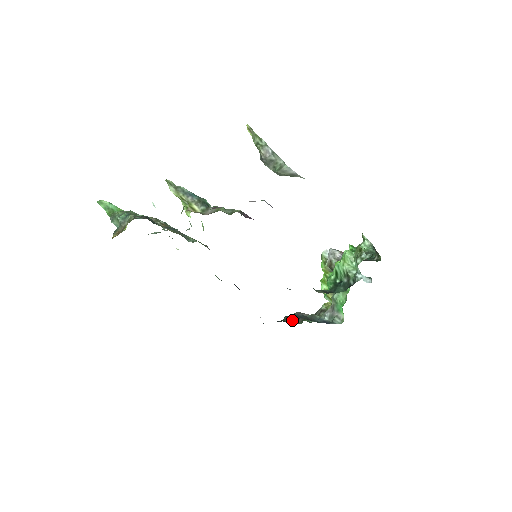
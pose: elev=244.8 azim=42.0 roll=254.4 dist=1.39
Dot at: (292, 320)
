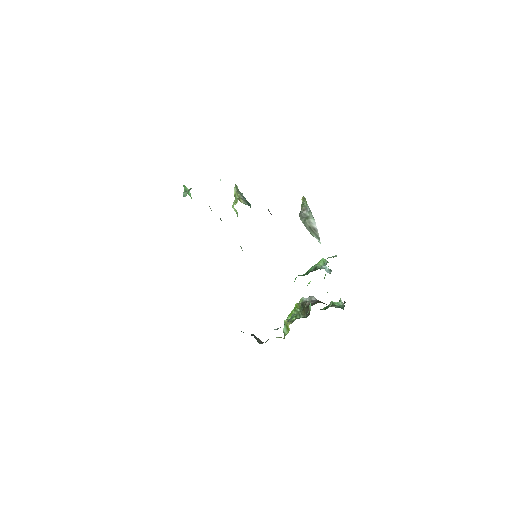
Dot at: occluded
